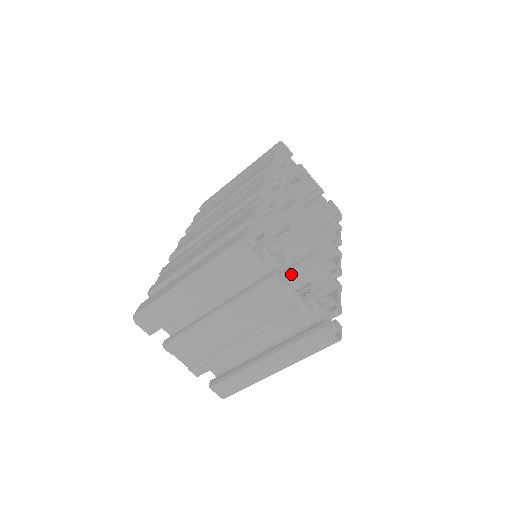
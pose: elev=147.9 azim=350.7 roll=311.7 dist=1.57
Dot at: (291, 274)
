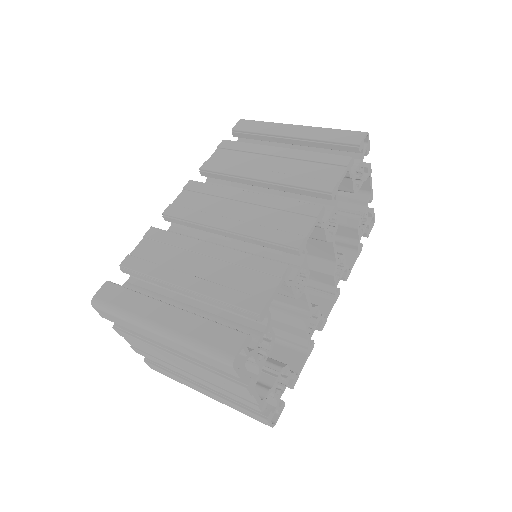
Dot at: (275, 315)
